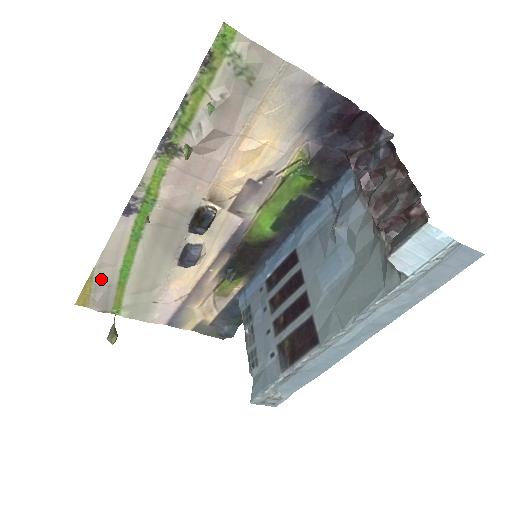
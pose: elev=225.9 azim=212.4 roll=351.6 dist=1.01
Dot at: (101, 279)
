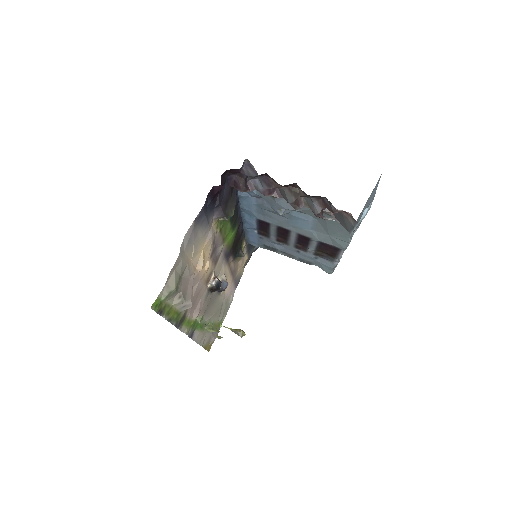
Dot at: (207, 341)
